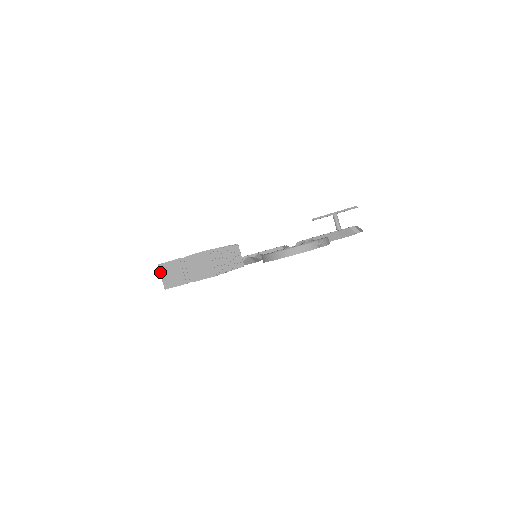
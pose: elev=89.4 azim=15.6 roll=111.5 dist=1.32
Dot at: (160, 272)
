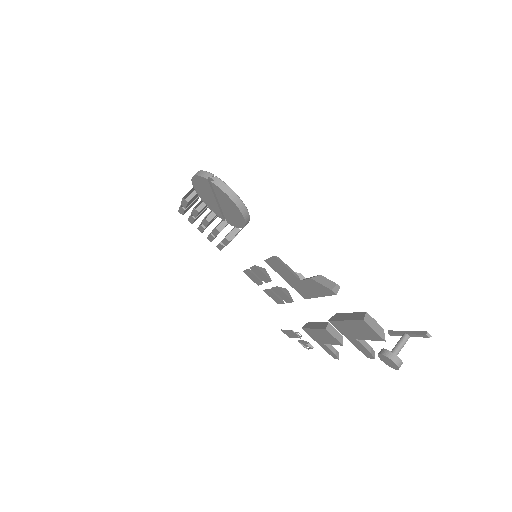
Dot at: occluded
